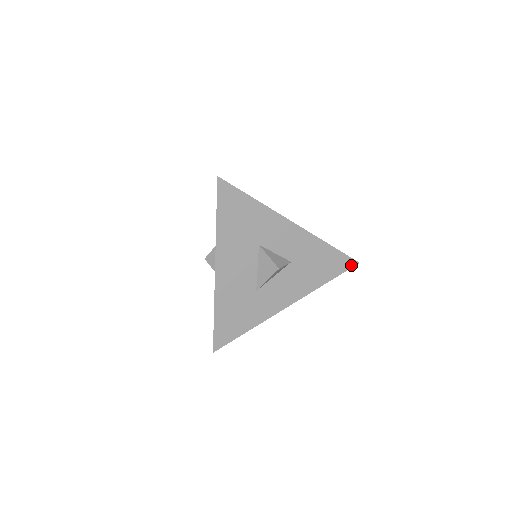
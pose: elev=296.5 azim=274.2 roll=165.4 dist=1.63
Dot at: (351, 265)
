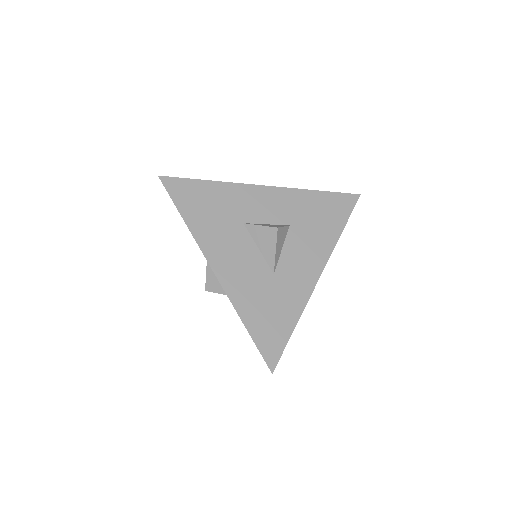
Dot at: (354, 201)
